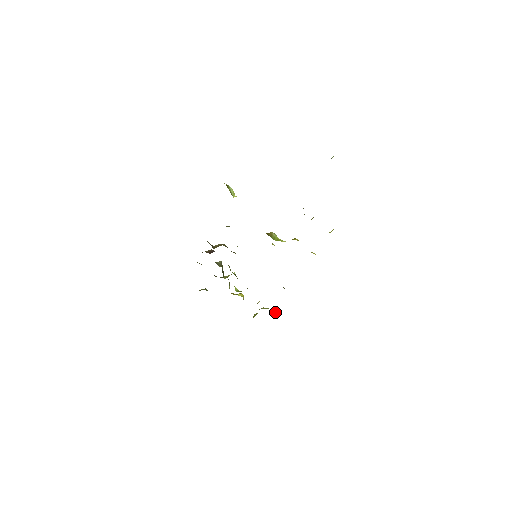
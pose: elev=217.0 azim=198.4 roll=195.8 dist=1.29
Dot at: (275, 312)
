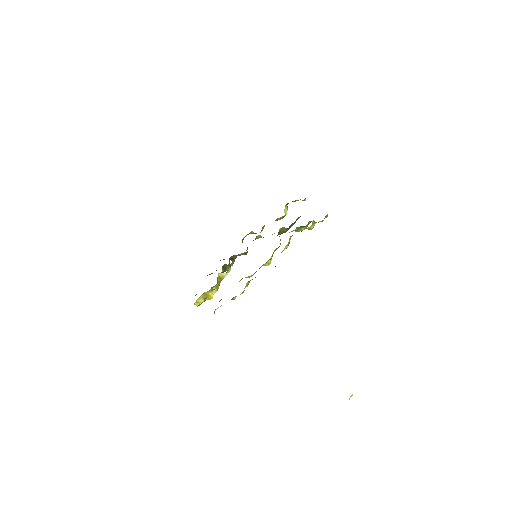
Dot at: occluded
